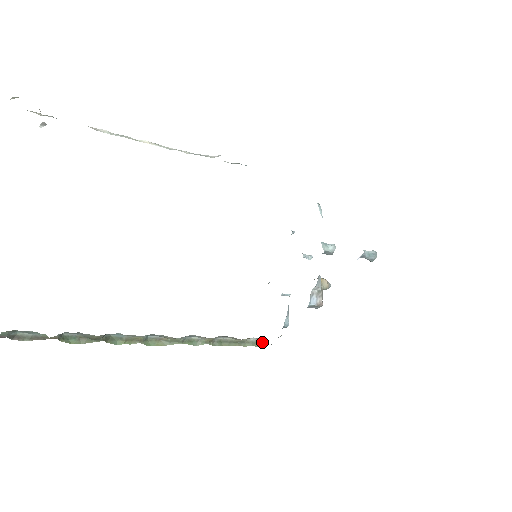
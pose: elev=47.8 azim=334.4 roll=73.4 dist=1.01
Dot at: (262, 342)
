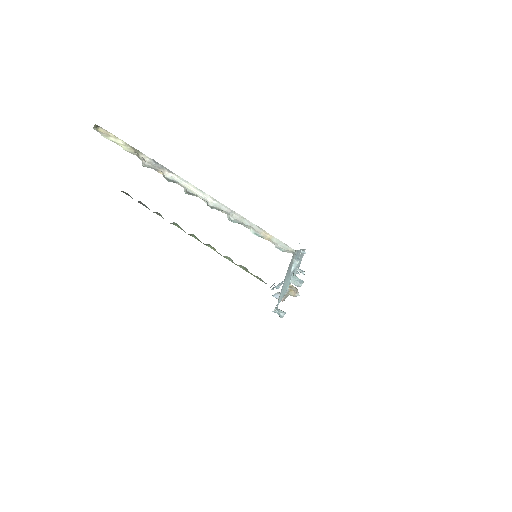
Dot at: (266, 283)
